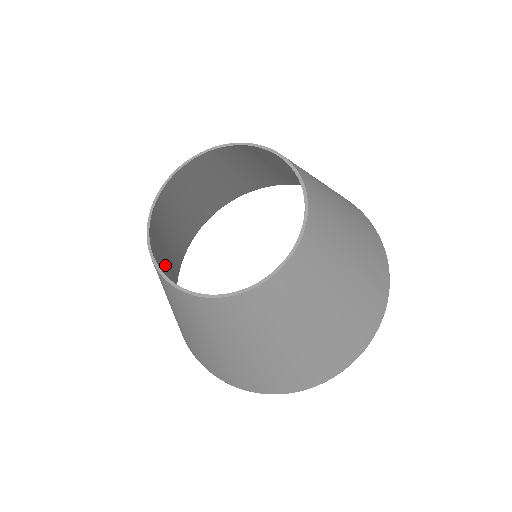
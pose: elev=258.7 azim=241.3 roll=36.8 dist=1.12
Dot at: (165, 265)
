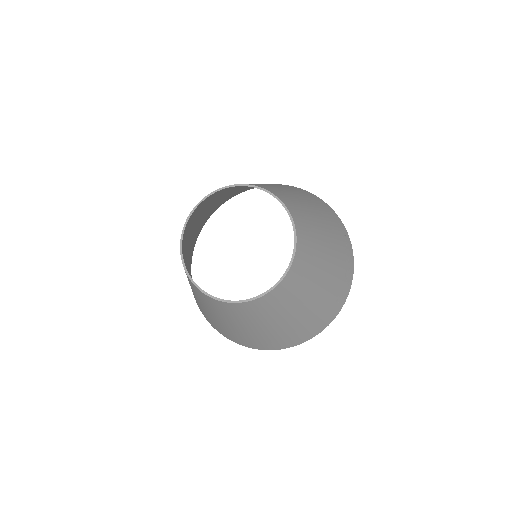
Dot at: (191, 235)
